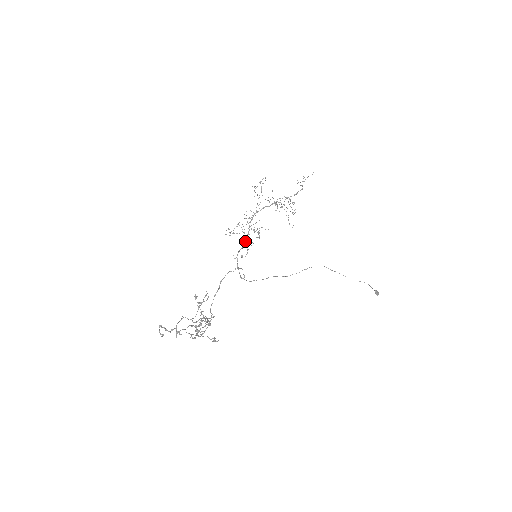
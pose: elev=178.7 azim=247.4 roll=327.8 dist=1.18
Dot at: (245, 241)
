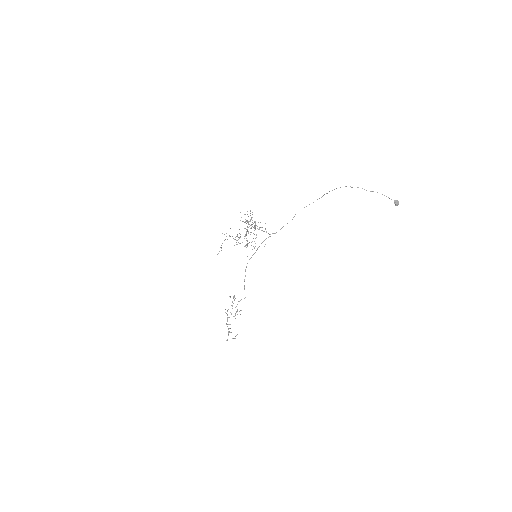
Dot at: occluded
